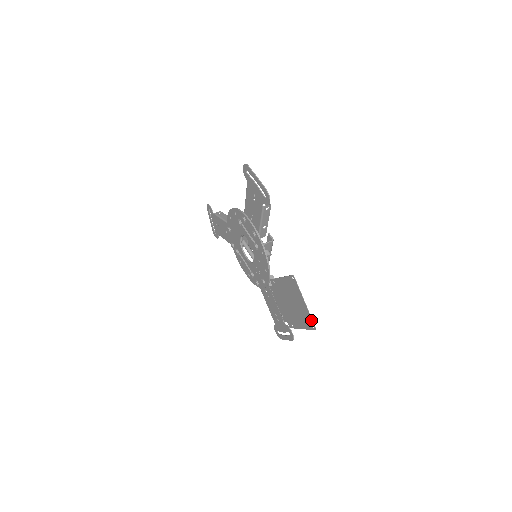
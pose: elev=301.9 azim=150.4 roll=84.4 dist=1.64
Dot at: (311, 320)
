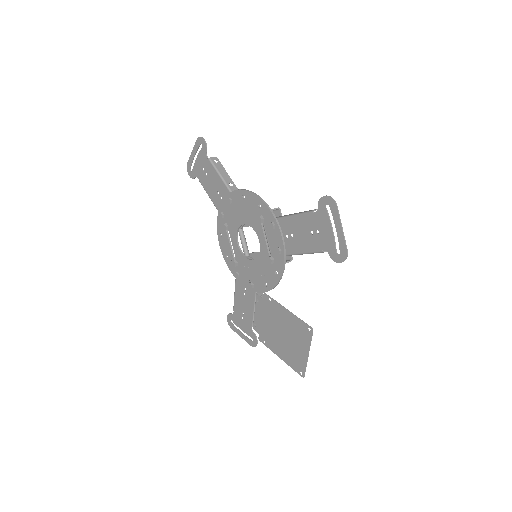
Dot at: (304, 369)
